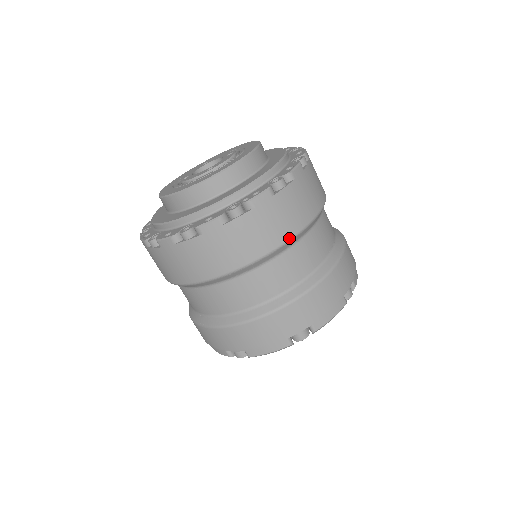
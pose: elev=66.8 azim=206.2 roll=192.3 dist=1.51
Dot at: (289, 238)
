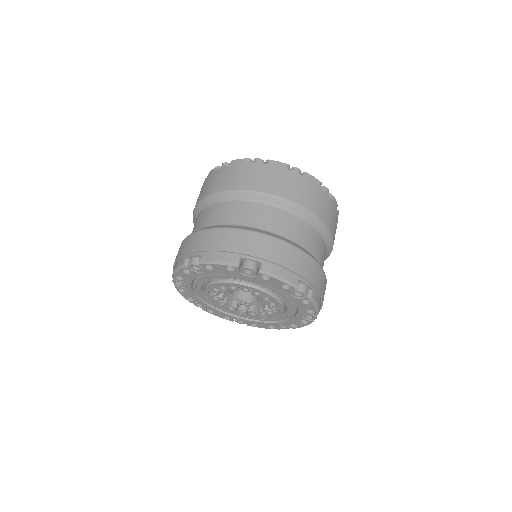
Dot at: (234, 189)
